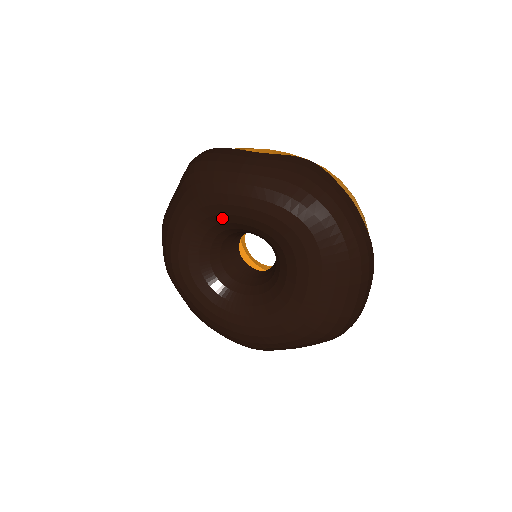
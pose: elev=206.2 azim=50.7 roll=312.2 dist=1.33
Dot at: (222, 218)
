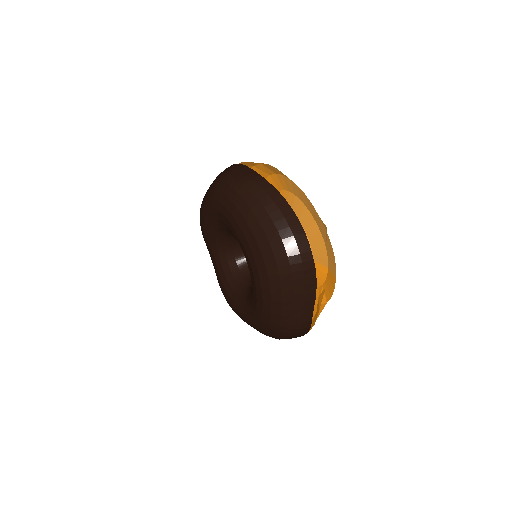
Dot at: (212, 242)
